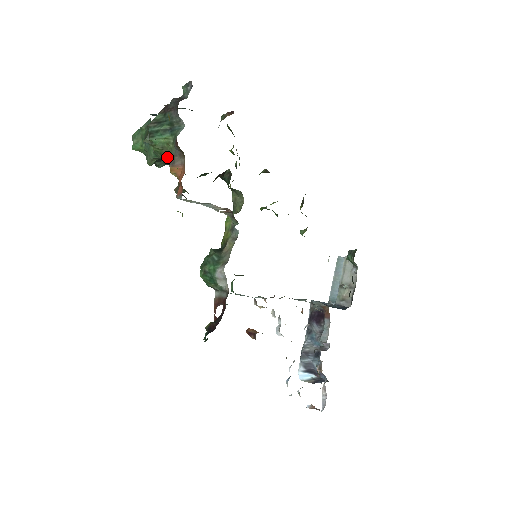
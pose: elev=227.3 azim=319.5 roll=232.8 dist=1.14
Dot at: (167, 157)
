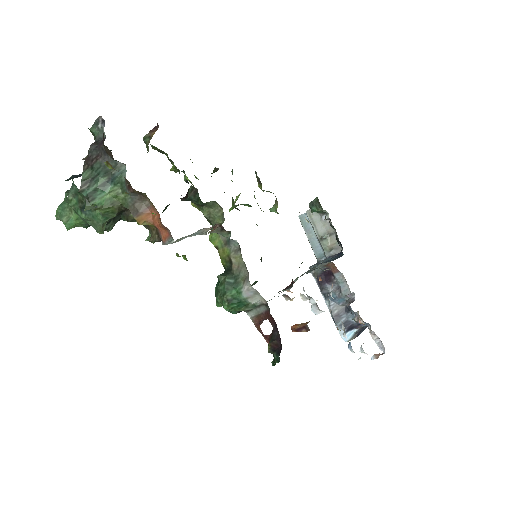
Dot at: (121, 212)
